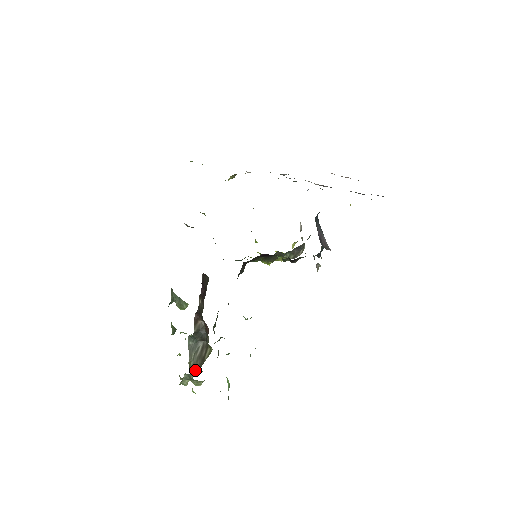
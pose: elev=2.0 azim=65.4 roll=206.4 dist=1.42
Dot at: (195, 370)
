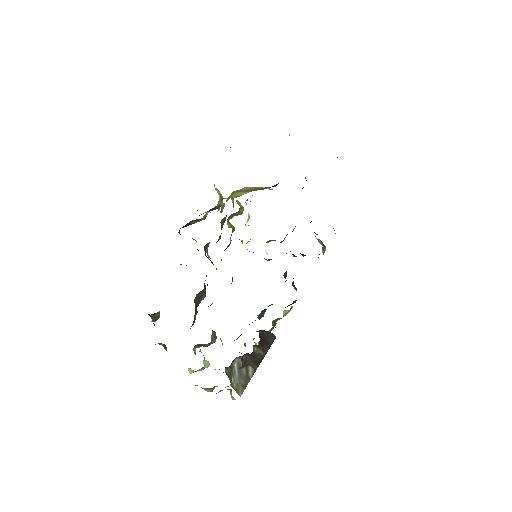
Dot at: (241, 389)
